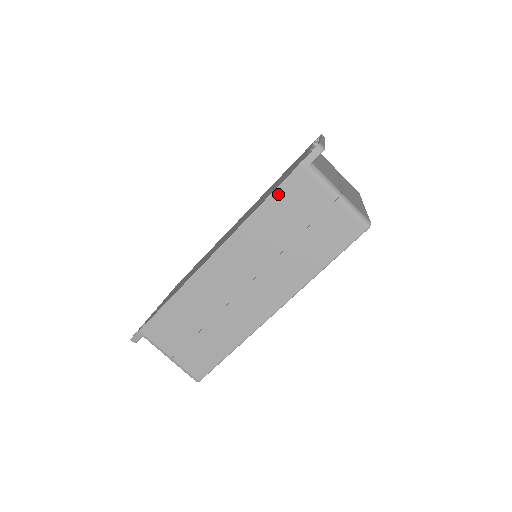
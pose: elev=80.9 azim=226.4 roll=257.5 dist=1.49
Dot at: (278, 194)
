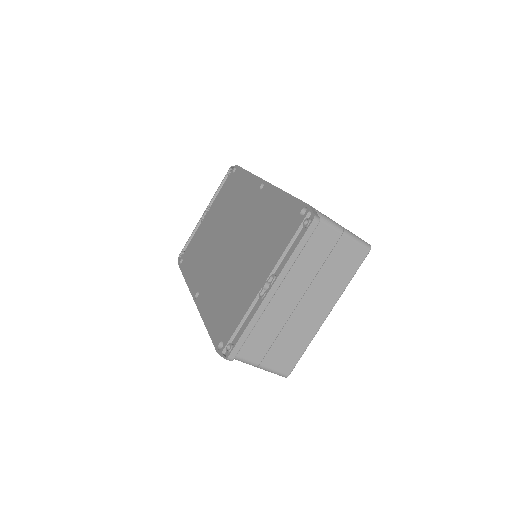
Dot at: occluded
